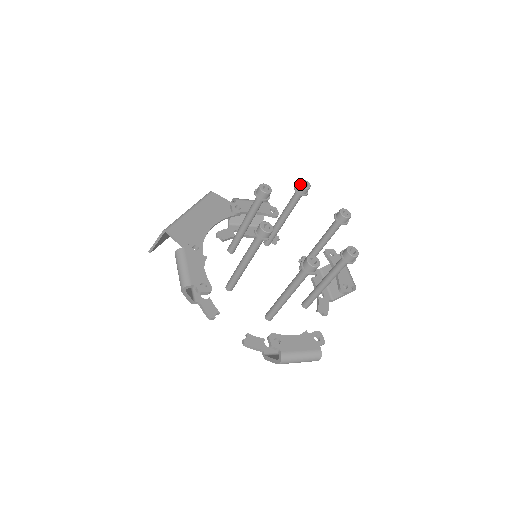
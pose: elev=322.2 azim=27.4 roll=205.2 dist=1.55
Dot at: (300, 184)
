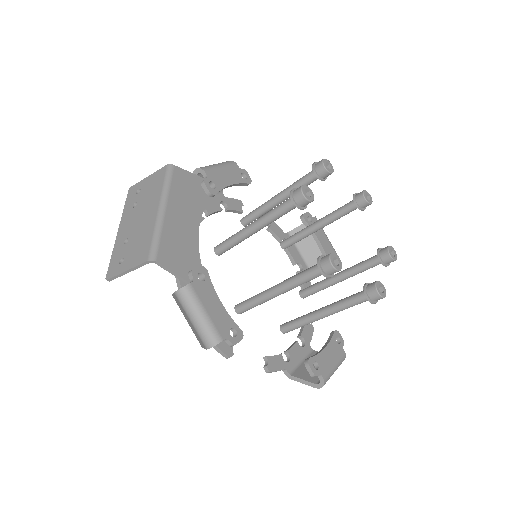
Dot at: (326, 168)
